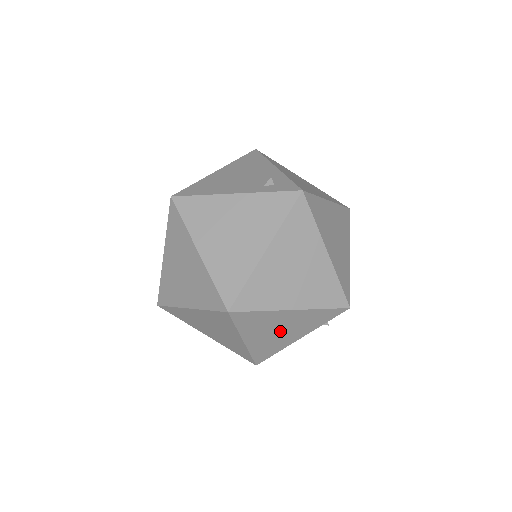
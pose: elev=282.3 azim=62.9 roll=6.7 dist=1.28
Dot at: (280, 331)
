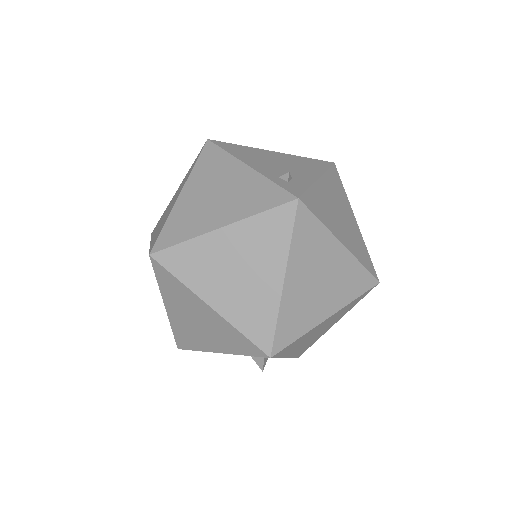
Dot at: (199, 324)
